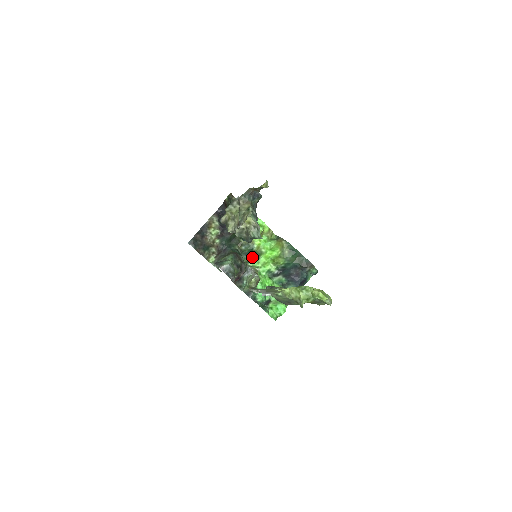
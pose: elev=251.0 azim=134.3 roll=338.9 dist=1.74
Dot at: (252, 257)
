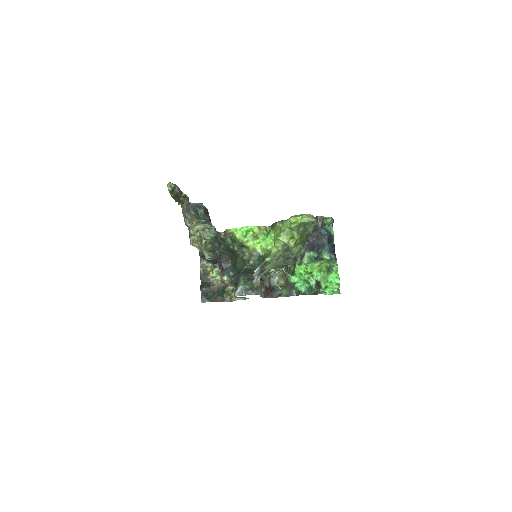
Dot at: occluded
